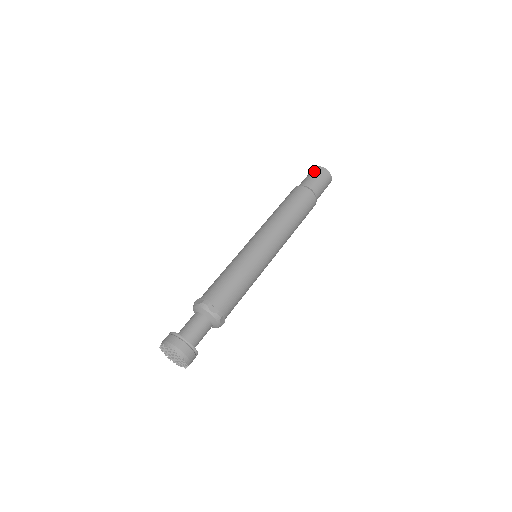
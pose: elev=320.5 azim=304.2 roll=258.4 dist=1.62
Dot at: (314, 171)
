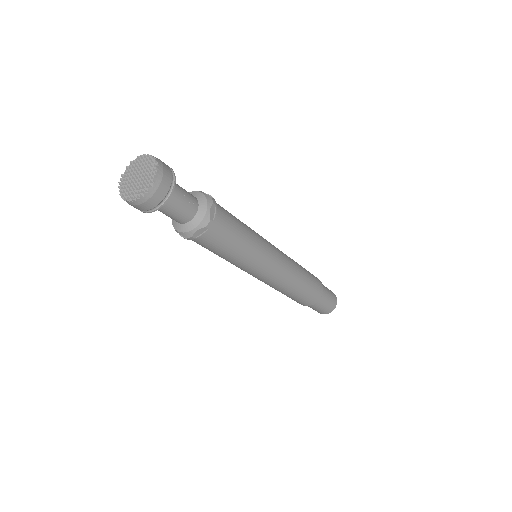
Dot at: occluded
